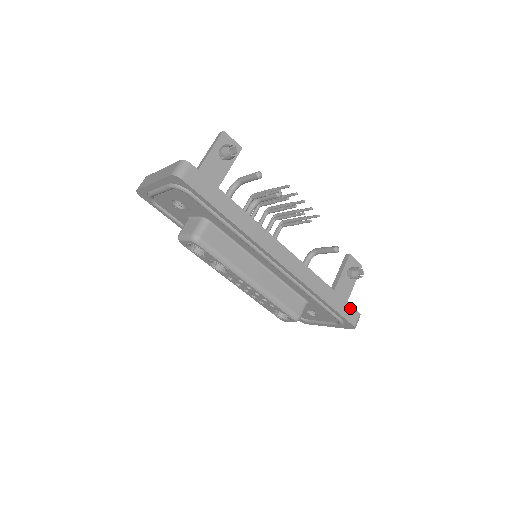
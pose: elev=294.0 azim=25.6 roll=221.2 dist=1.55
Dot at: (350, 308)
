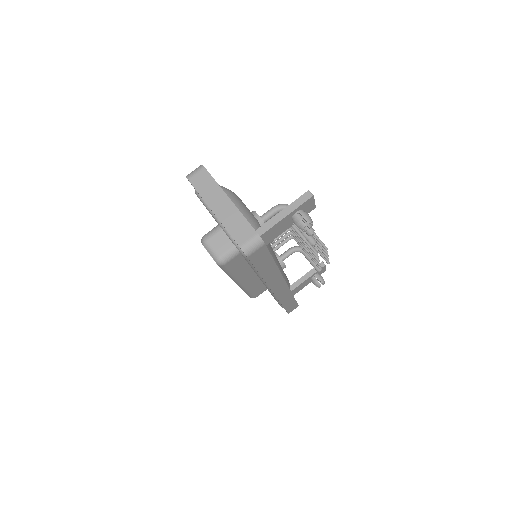
Dot at: (295, 305)
